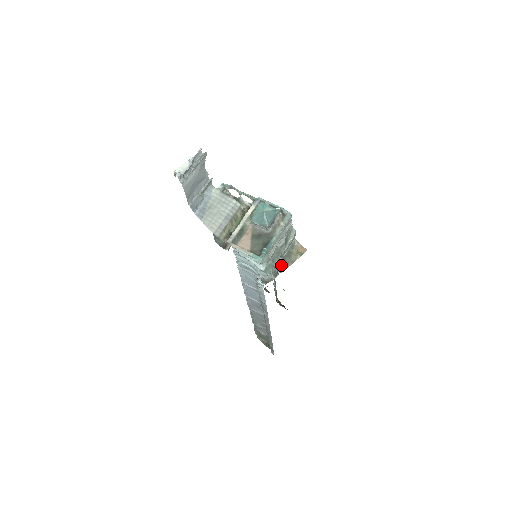
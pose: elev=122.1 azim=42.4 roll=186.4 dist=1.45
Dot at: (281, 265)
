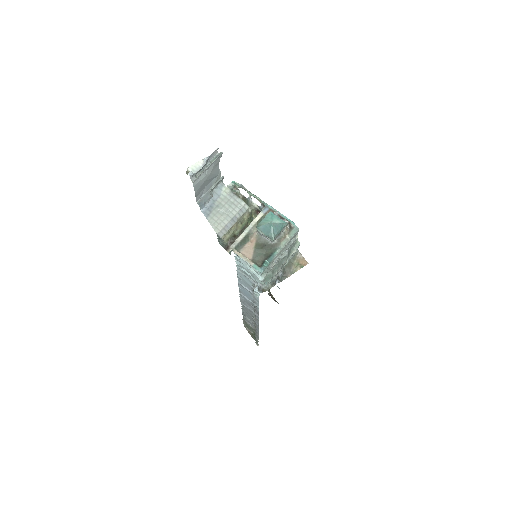
Dot at: (280, 275)
